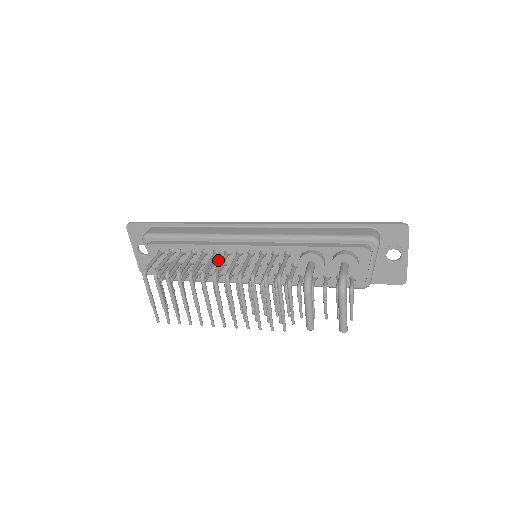
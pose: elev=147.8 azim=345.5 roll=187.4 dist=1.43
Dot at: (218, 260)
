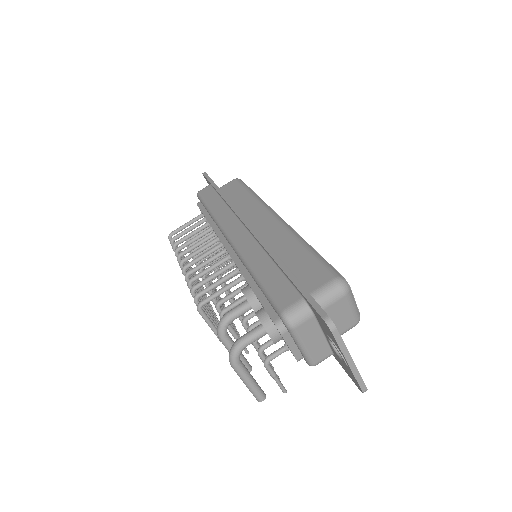
Dot at: occluded
